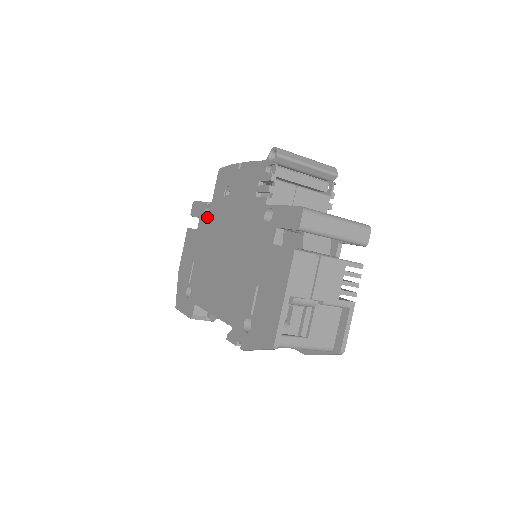
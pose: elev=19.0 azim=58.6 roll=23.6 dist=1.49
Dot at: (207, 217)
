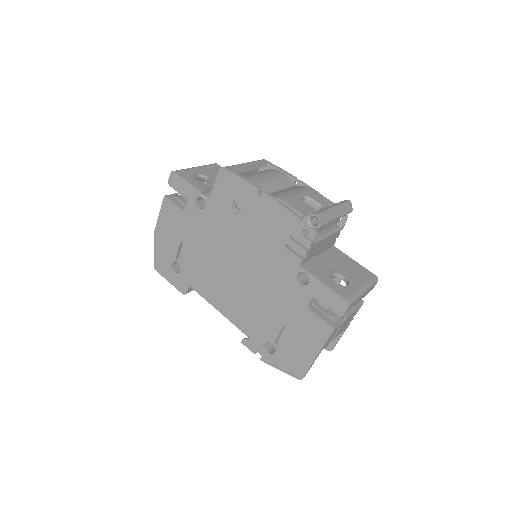
Dot at: (202, 210)
